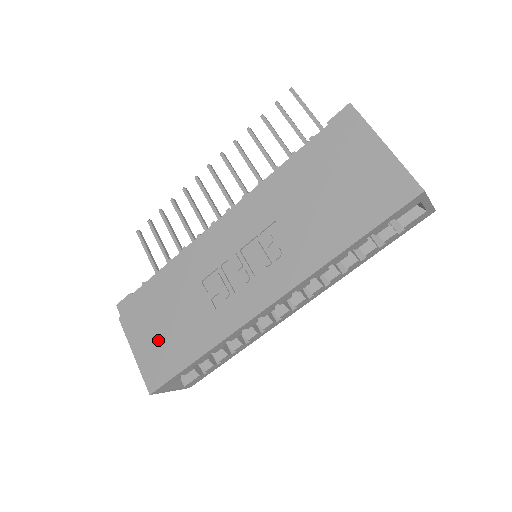
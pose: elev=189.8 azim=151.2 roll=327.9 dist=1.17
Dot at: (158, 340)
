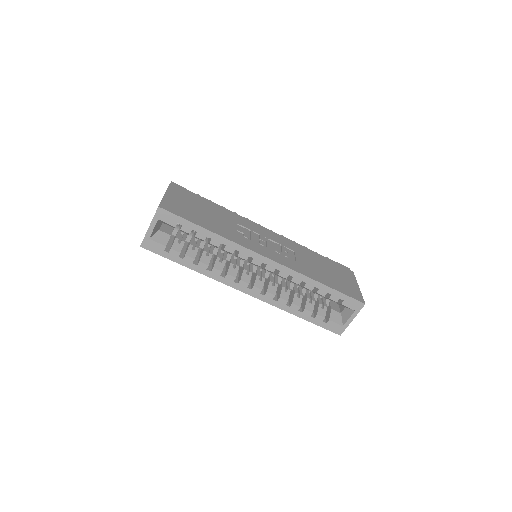
Dot at: (189, 206)
